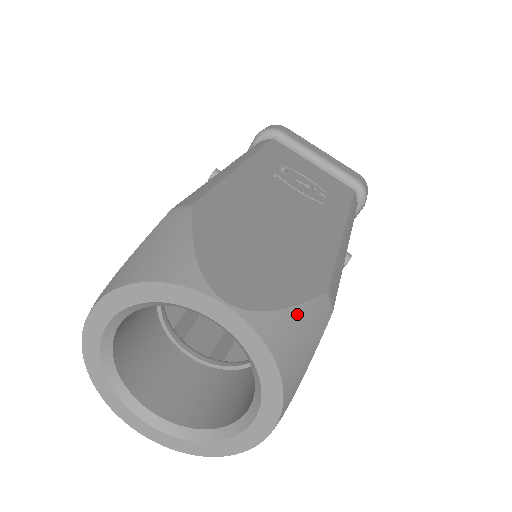
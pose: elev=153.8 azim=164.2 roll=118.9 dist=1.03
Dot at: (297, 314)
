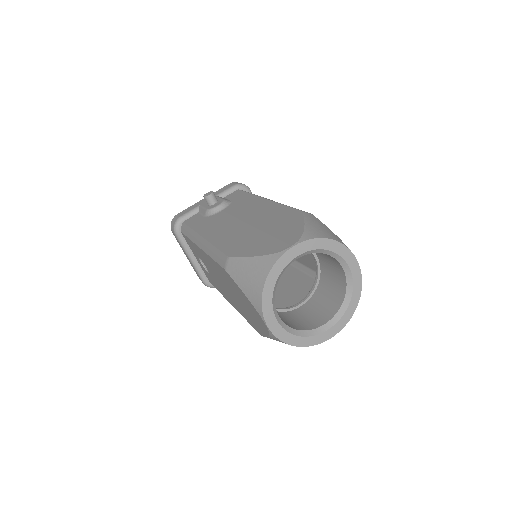
Dot at: occluded
